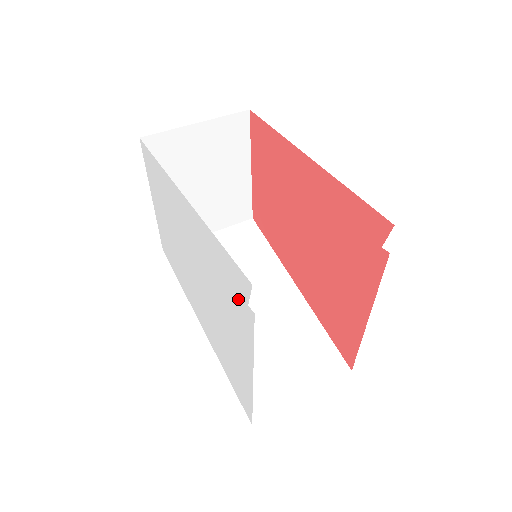
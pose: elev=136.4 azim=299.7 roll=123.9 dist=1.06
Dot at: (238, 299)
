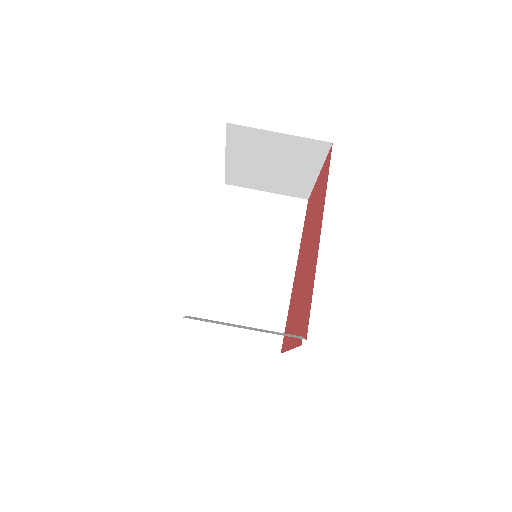
Dot at: occluded
